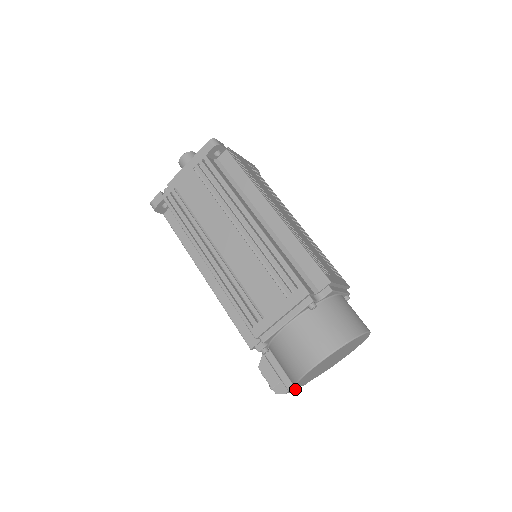
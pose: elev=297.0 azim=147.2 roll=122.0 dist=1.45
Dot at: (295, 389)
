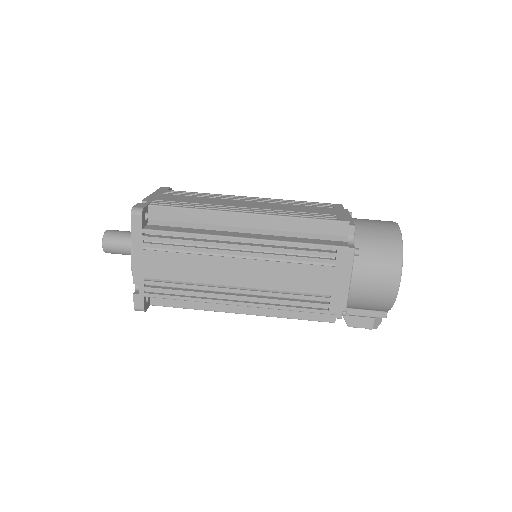
Dot at: occluded
